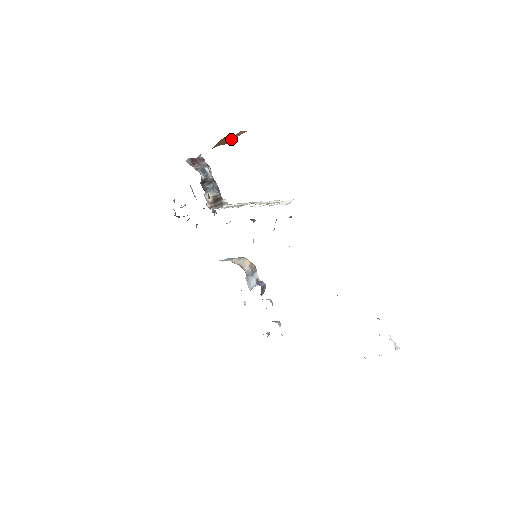
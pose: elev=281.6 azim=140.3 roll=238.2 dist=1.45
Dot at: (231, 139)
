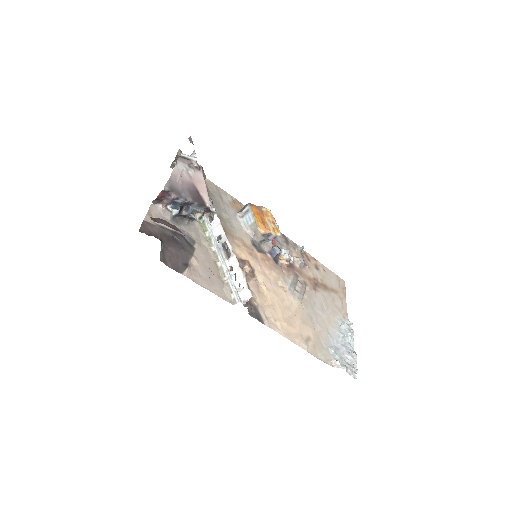
Dot at: occluded
